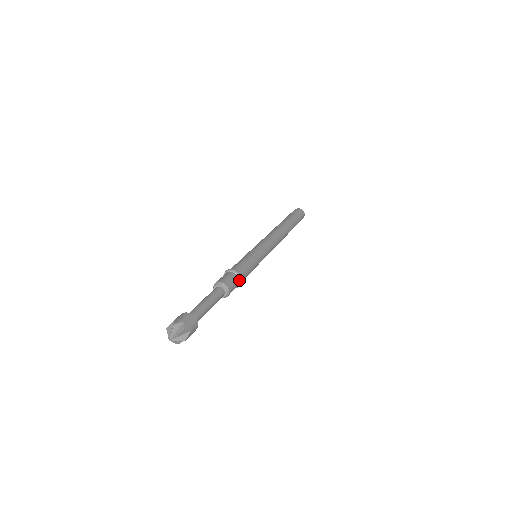
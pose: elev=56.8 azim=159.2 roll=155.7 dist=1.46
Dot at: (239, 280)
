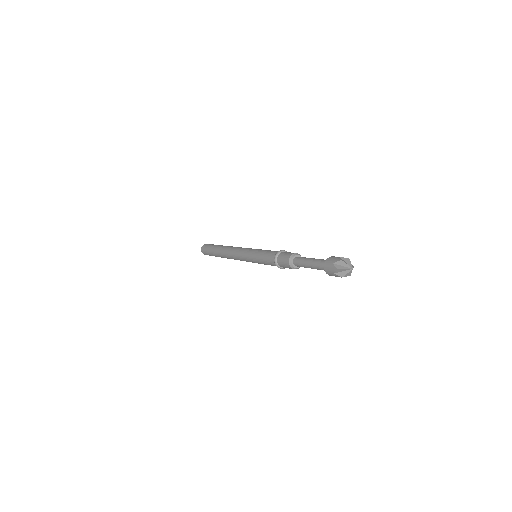
Dot at: occluded
